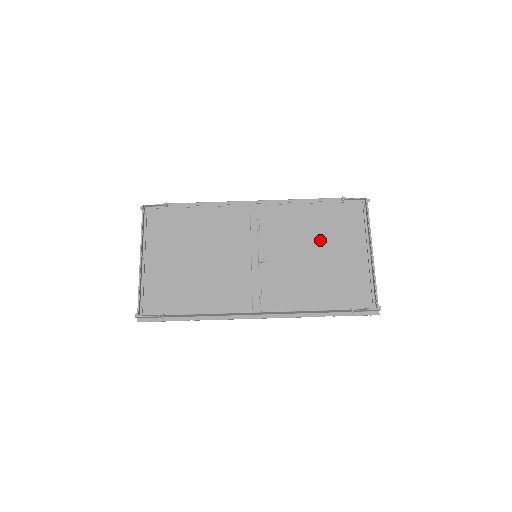
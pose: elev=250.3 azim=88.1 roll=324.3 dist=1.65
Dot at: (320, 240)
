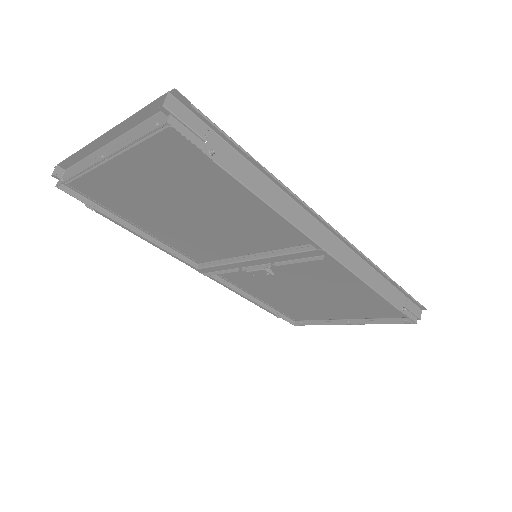
Dot at: (330, 295)
